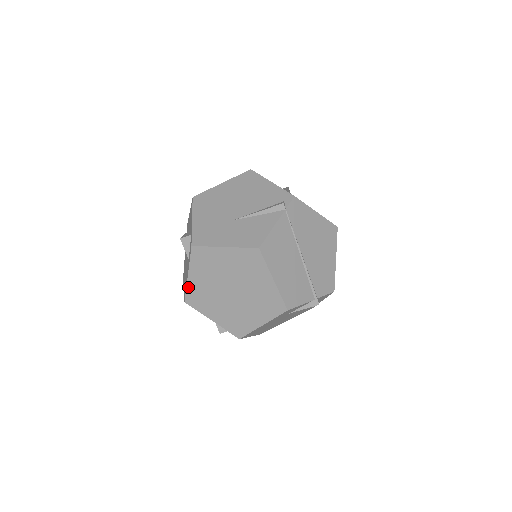
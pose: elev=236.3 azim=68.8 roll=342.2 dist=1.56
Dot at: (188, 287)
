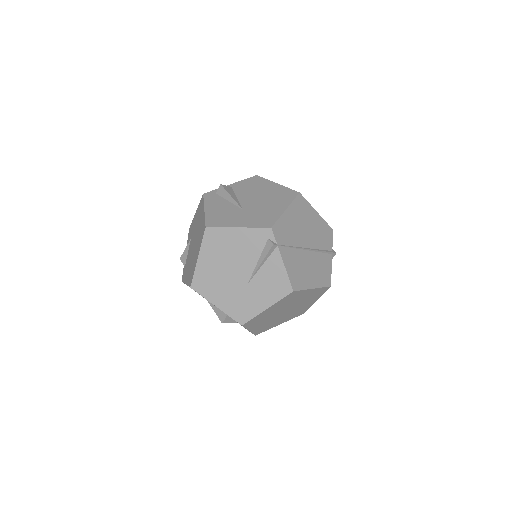
Dot at: (253, 332)
